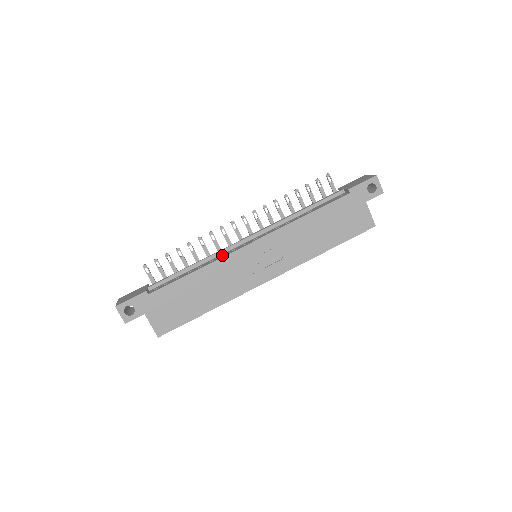
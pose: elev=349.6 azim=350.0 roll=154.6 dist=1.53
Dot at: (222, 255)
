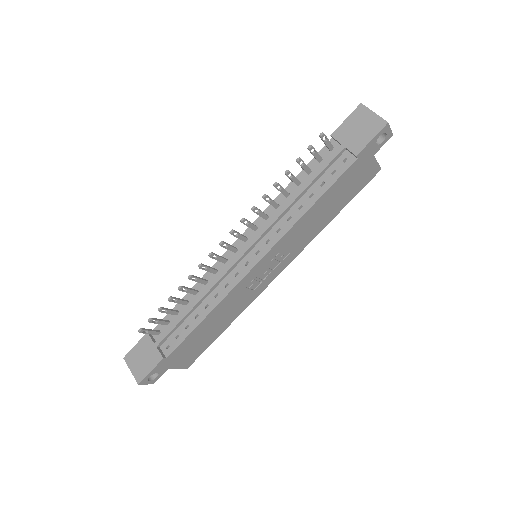
Dot at: (225, 284)
